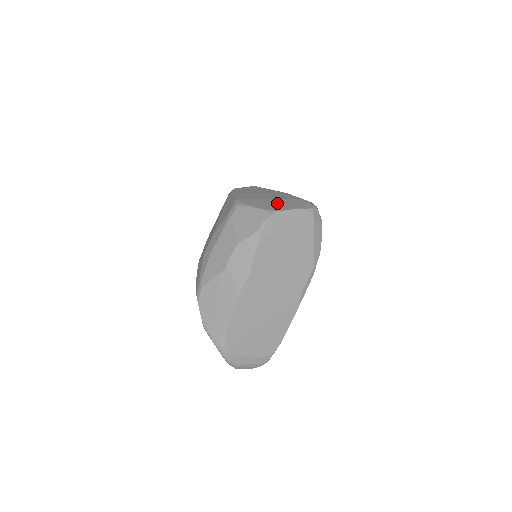
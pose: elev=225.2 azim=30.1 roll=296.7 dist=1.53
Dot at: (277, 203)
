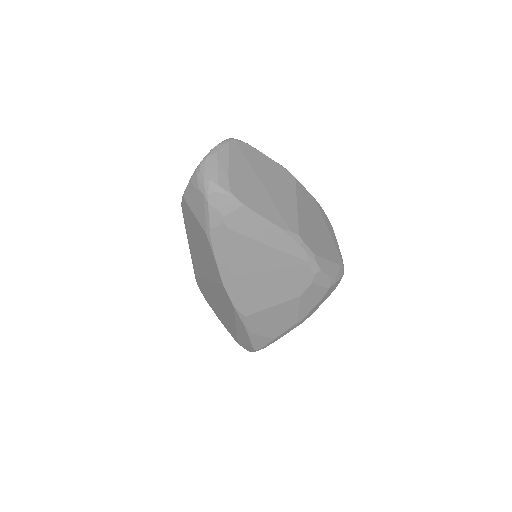
Dot at: occluded
